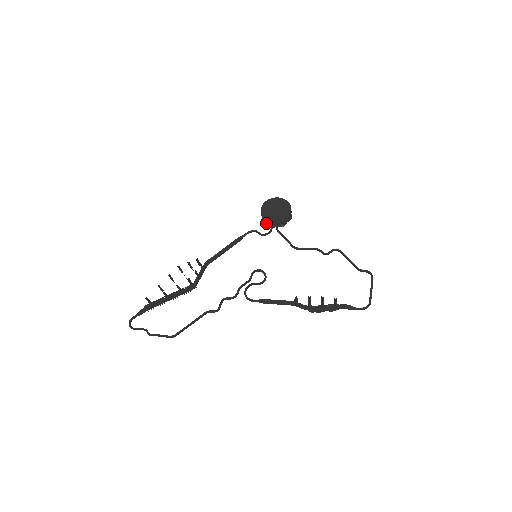
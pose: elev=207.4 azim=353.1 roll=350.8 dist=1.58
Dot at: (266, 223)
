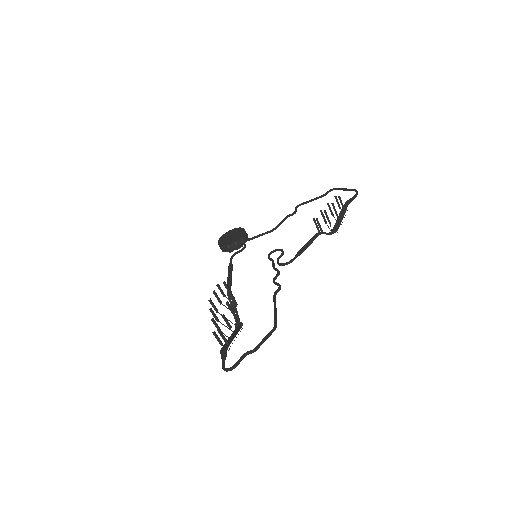
Dot at: occluded
